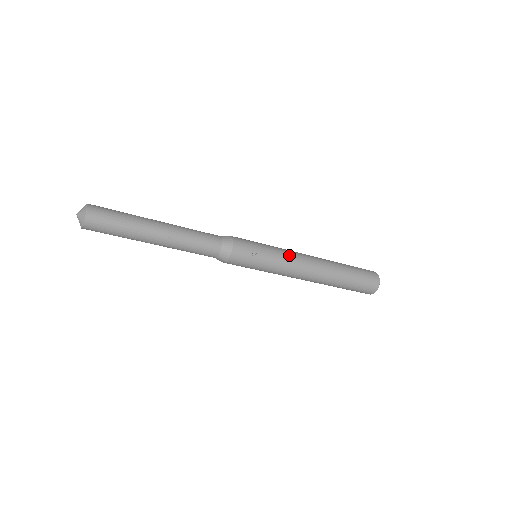
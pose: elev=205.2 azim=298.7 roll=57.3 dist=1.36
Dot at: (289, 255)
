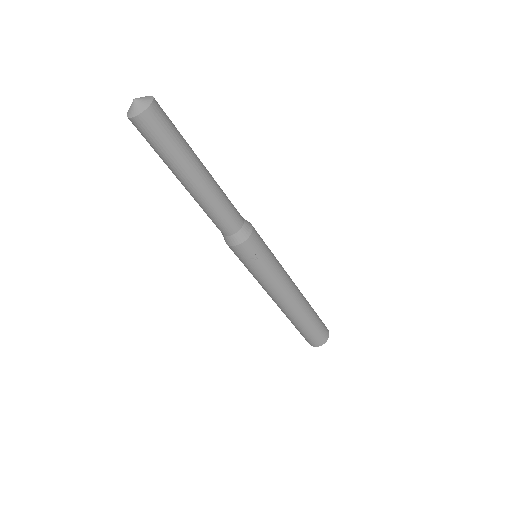
Dot at: (283, 277)
